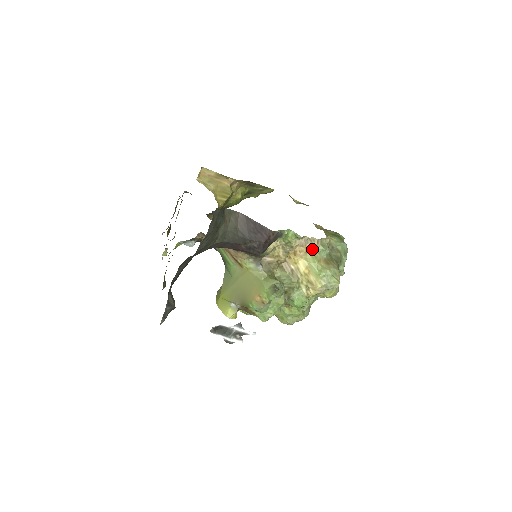
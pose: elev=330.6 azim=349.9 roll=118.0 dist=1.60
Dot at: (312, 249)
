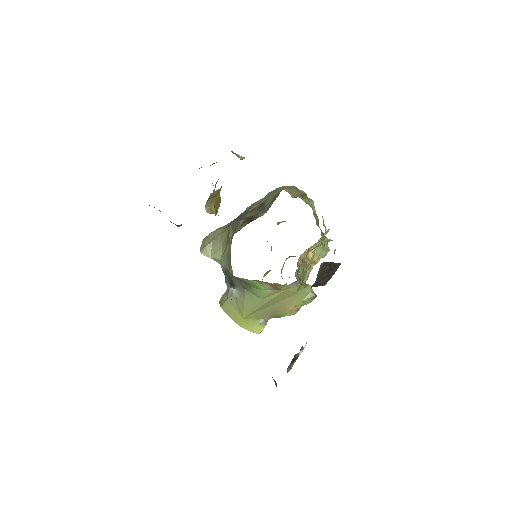
Dot at: occluded
